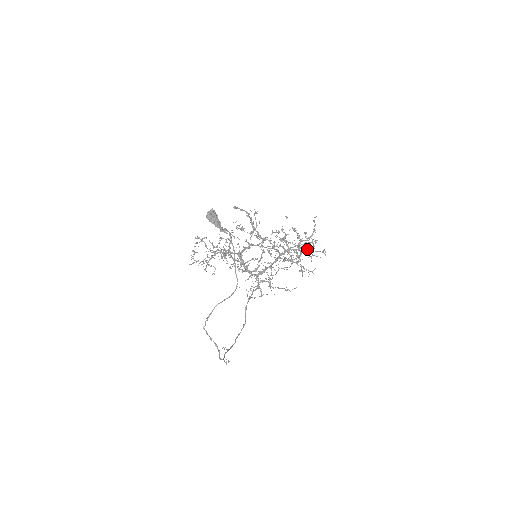
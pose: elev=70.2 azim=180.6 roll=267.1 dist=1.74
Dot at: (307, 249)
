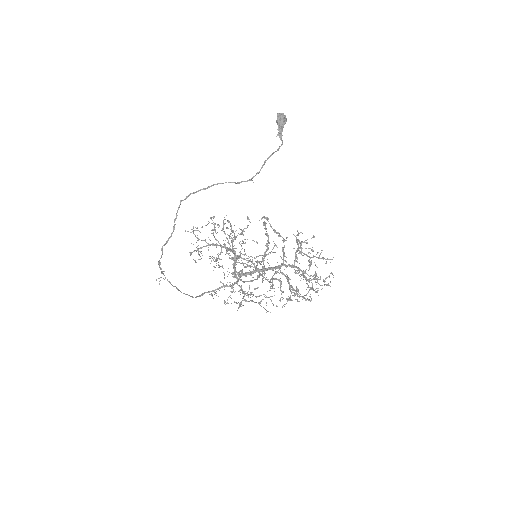
Dot at: occluded
